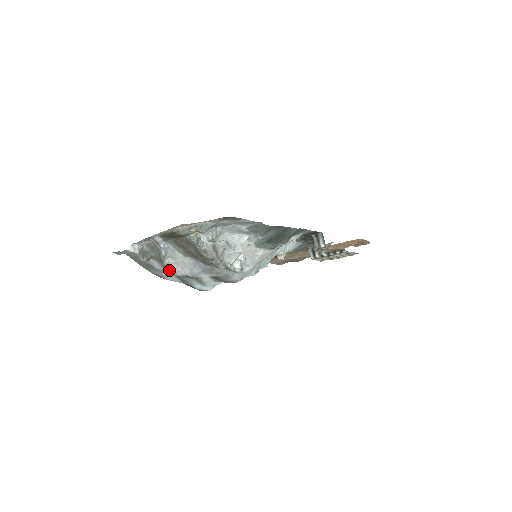
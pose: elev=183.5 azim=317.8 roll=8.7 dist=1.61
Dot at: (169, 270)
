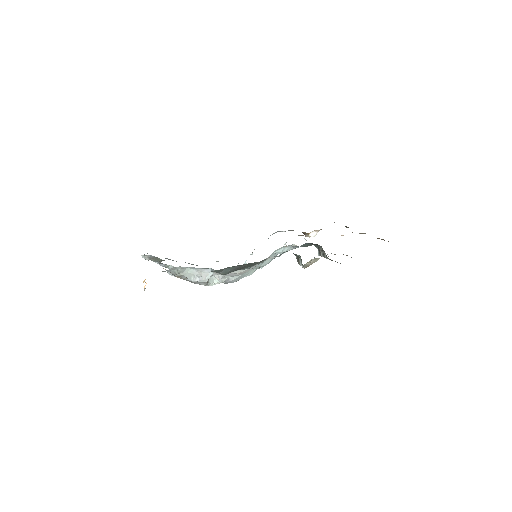
Dot at: occluded
